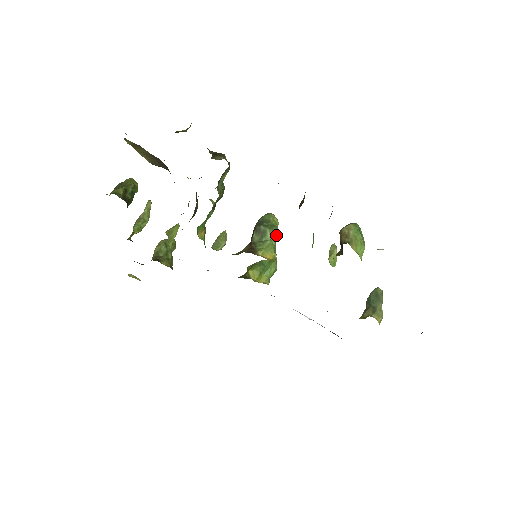
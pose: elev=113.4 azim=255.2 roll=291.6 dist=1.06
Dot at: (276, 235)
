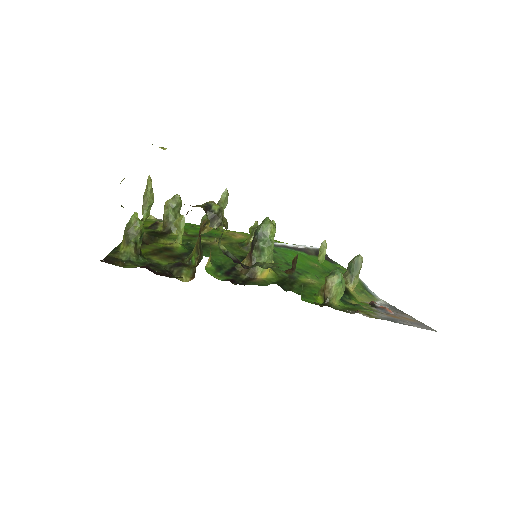
Dot at: occluded
